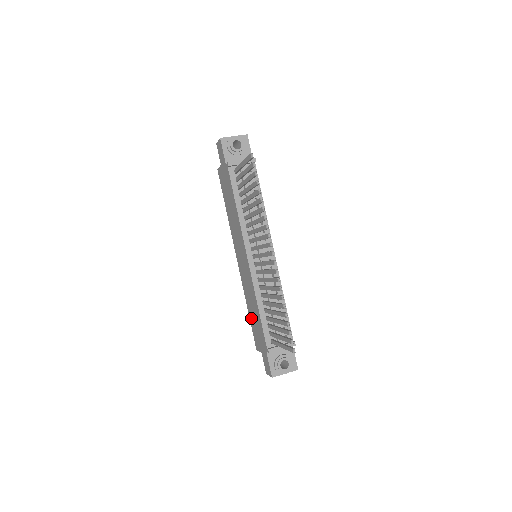
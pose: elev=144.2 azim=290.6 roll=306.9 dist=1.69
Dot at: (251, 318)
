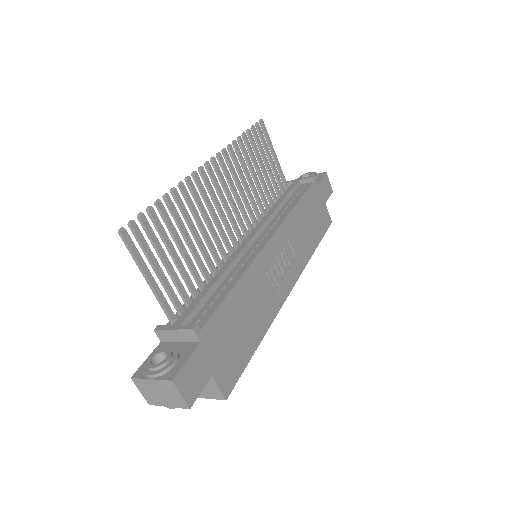
Dot at: occluded
